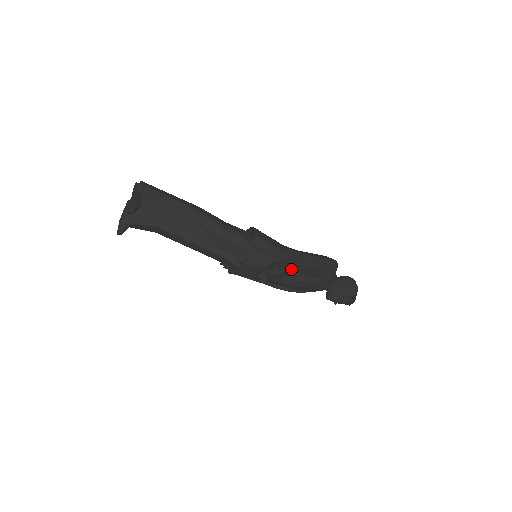
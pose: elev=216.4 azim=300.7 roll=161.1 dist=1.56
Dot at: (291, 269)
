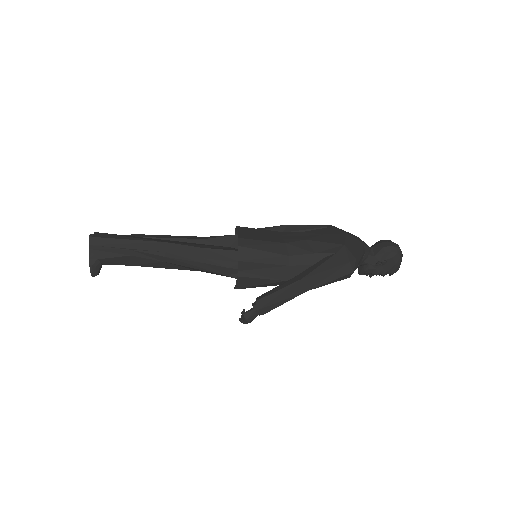
Dot at: (280, 303)
